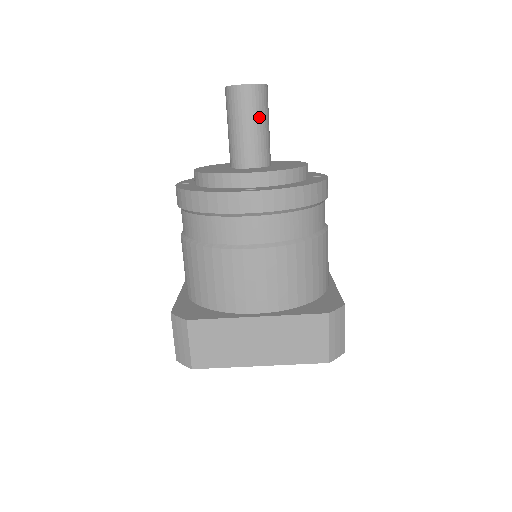
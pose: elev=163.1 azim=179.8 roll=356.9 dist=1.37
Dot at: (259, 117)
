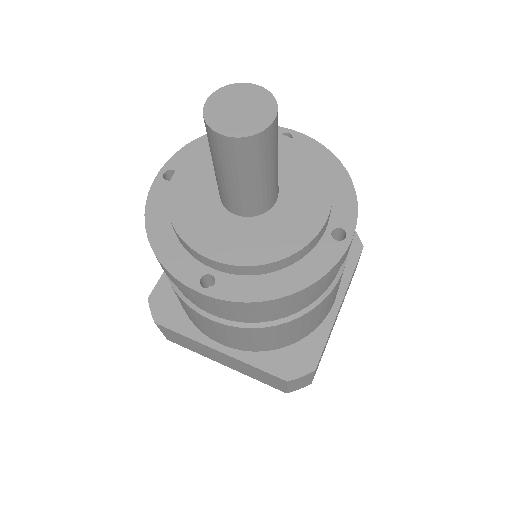
Dot at: (248, 172)
